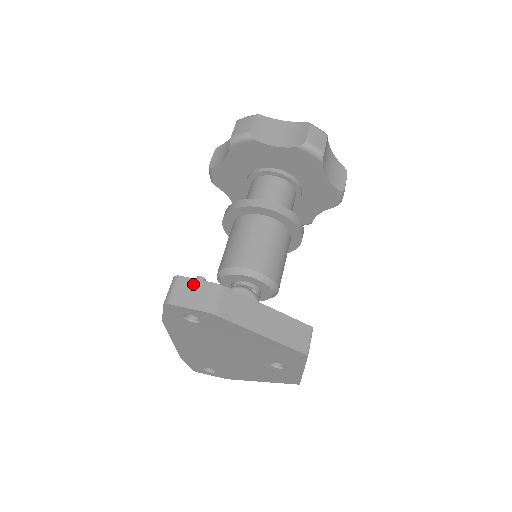
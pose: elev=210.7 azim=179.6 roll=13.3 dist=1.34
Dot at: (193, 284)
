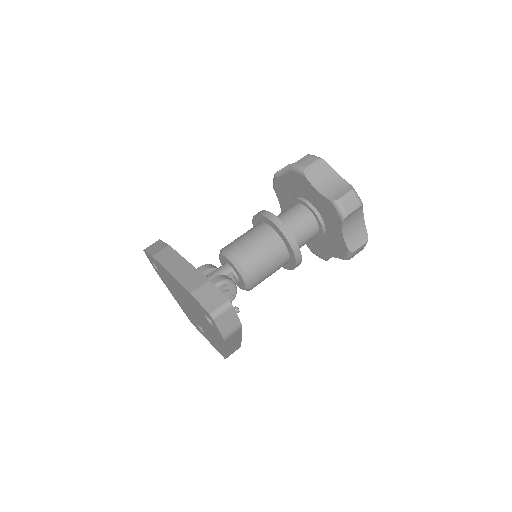
Dot at: (233, 316)
